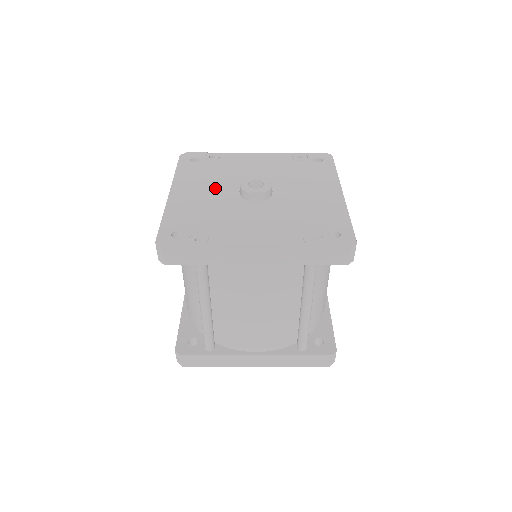
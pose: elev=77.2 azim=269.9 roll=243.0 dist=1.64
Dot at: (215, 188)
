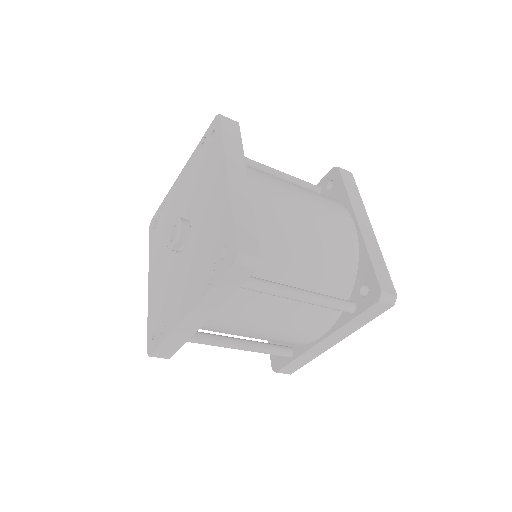
Dot at: (165, 254)
